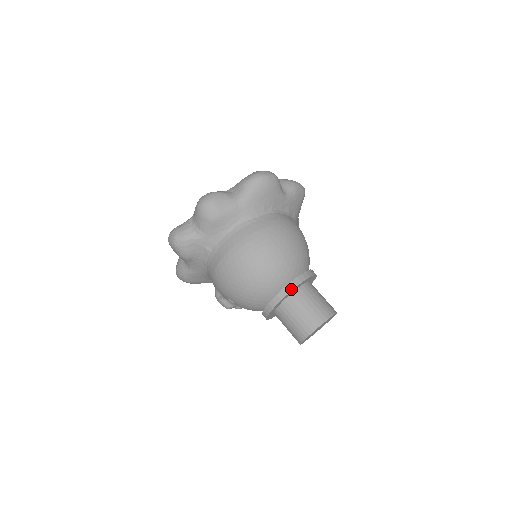
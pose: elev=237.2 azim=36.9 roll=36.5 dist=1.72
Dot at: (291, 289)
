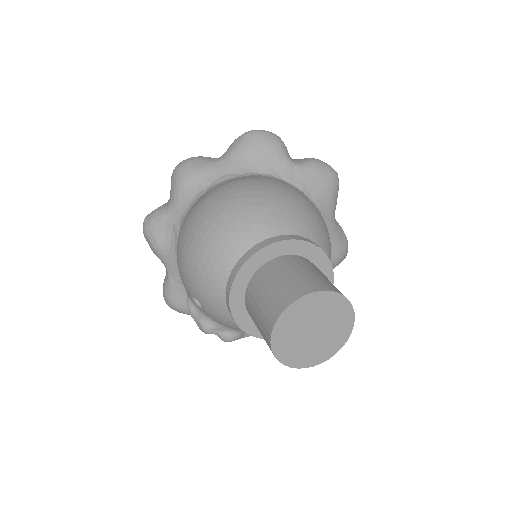
Dot at: (260, 248)
